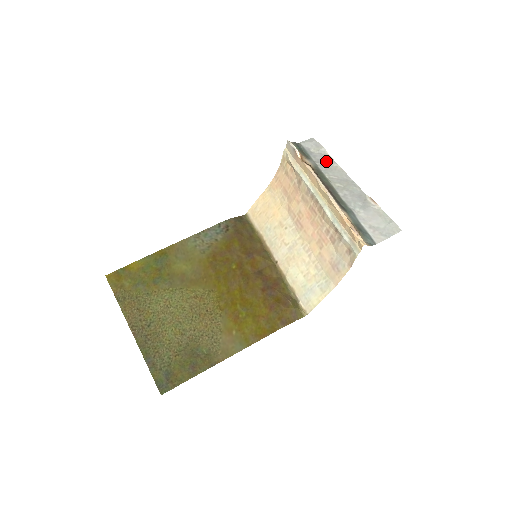
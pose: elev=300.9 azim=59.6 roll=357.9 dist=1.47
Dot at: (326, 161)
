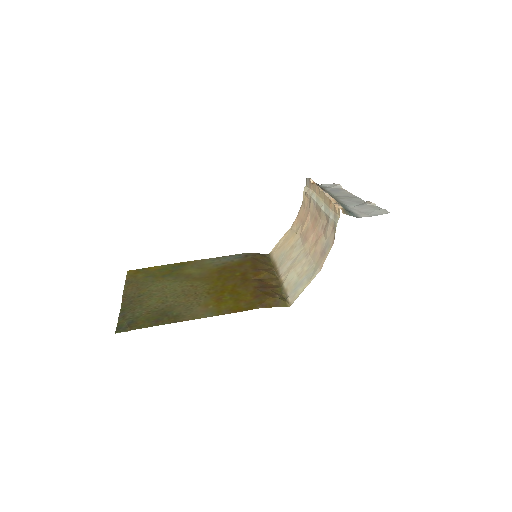
Dot at: (338, 190)
